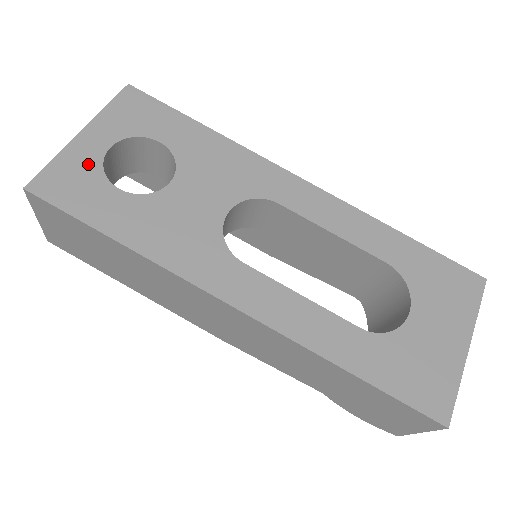
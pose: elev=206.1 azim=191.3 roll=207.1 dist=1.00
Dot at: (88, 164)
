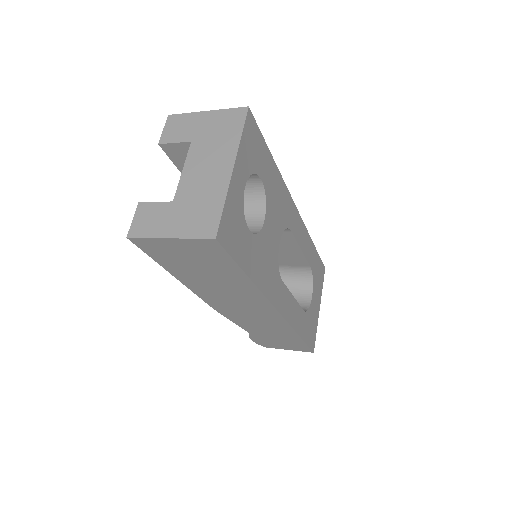
Dot at: (238, 206)
